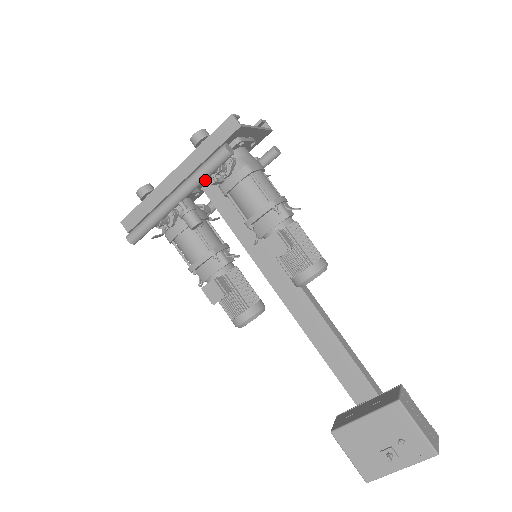
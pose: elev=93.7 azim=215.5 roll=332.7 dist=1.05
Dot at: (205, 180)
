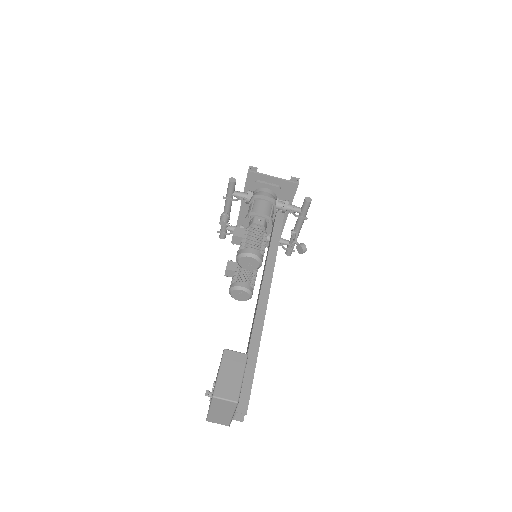
Dot at: occluded
